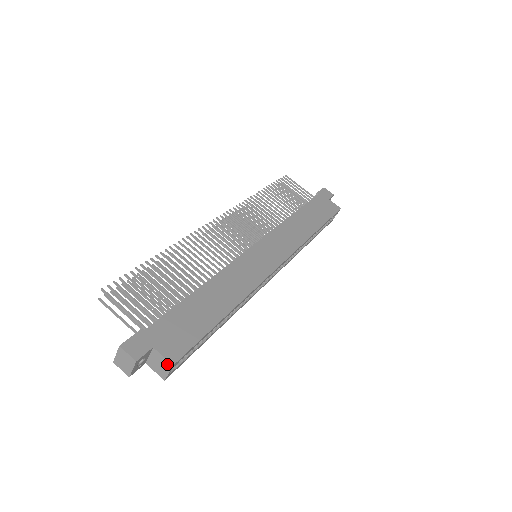
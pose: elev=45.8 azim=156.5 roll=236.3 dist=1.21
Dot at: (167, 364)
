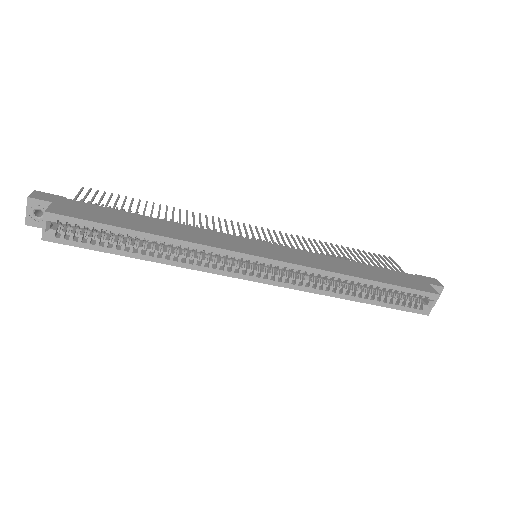
Dot at: (46, 214)
